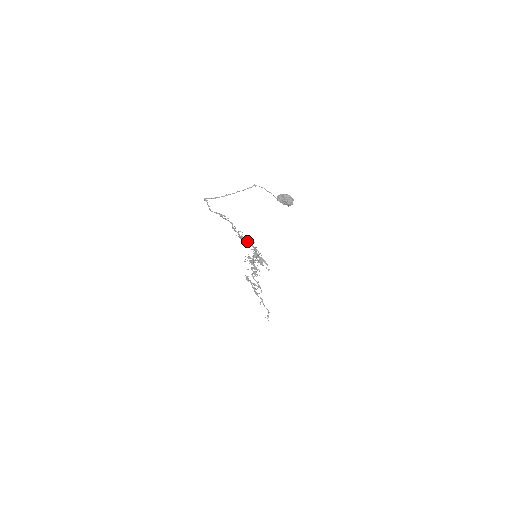
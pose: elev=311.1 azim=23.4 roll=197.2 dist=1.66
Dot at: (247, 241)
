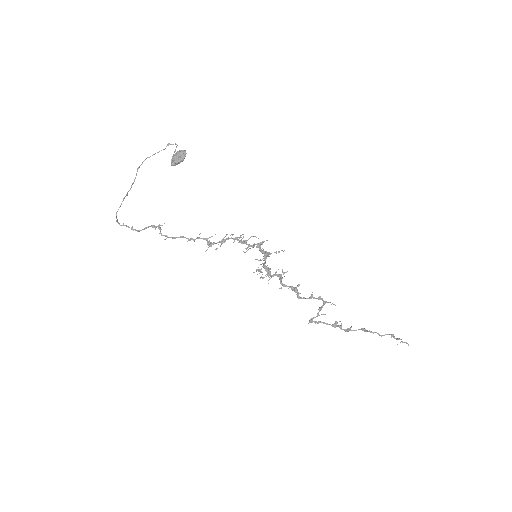
Dot at: (221, 243)
